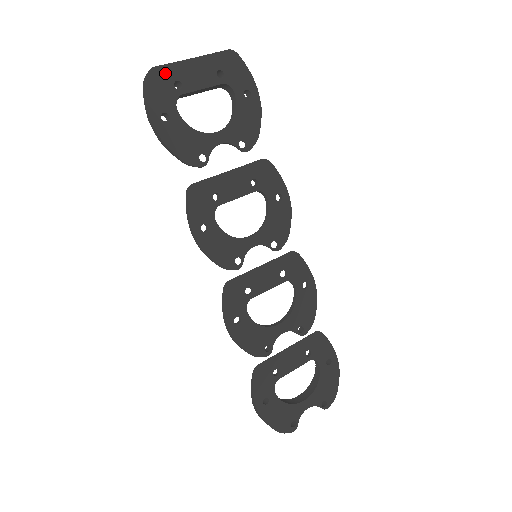
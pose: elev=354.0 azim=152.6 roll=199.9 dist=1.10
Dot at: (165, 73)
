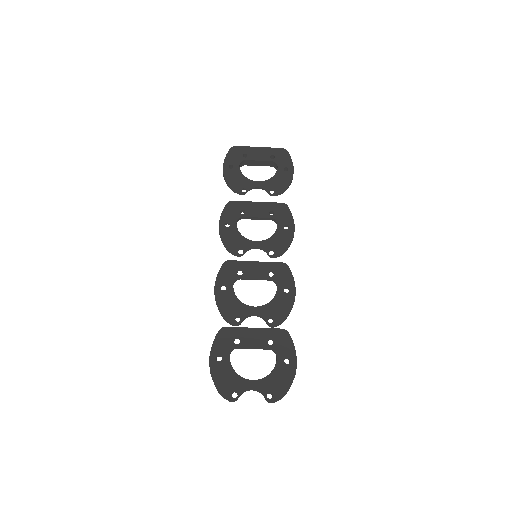
Dot at: (240, 150)
